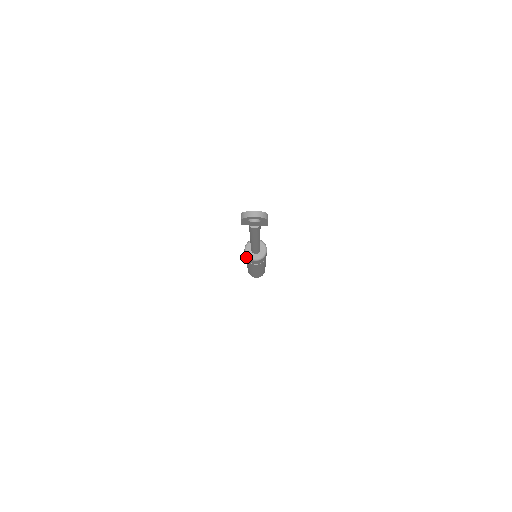
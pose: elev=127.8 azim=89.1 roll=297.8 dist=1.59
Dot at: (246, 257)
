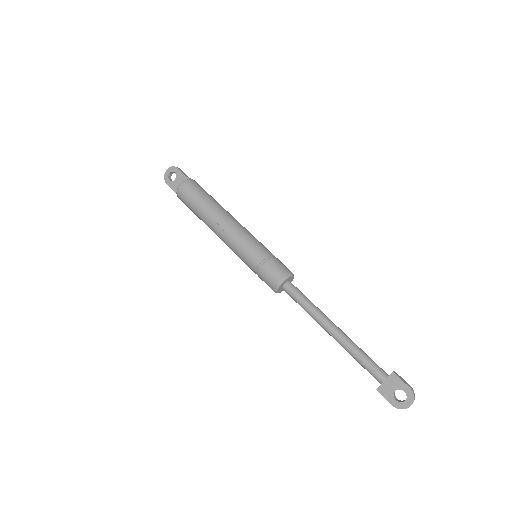
Dot at: occluded
